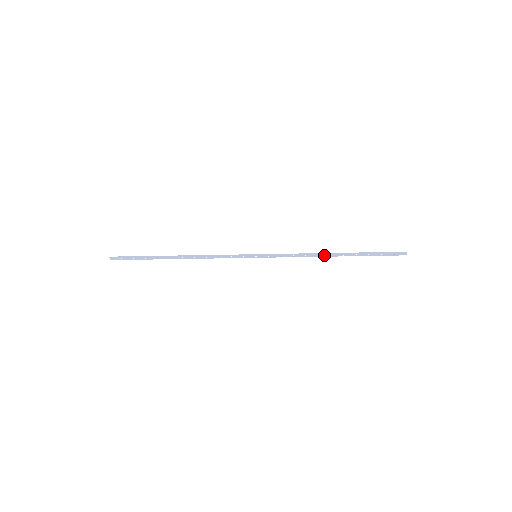
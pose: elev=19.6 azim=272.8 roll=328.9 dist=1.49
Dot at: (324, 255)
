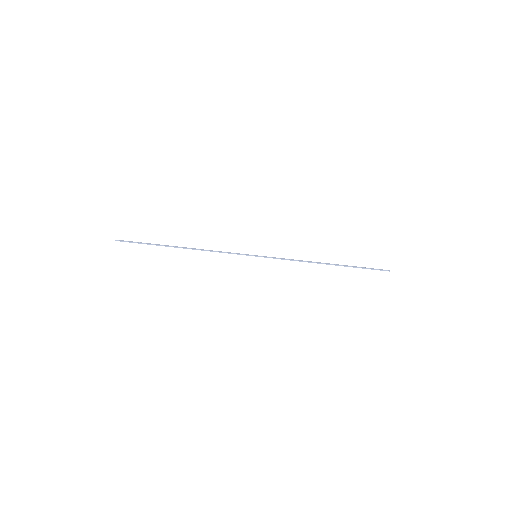
Dot at: (318, 262)
